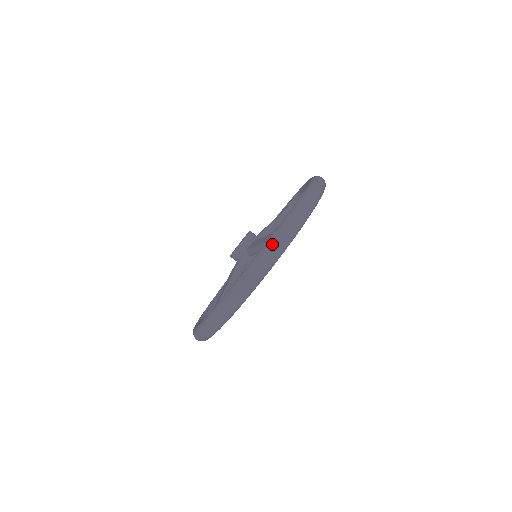
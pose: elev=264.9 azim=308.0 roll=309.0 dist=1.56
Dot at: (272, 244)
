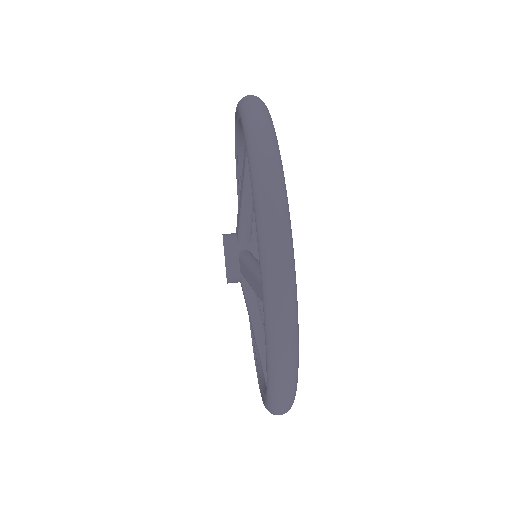
Dot at: (249, 112)
